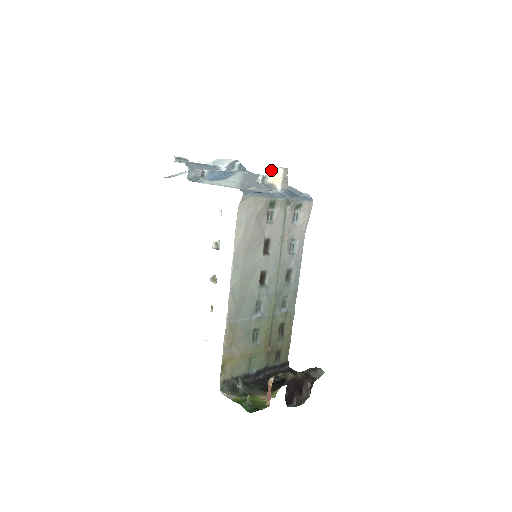
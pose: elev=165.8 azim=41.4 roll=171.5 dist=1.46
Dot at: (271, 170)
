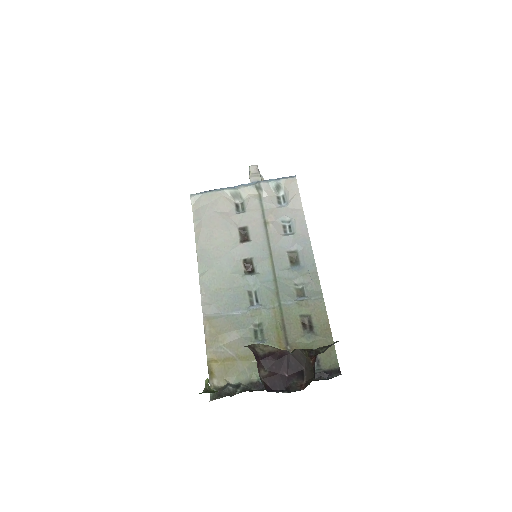
Dot at: occluded
